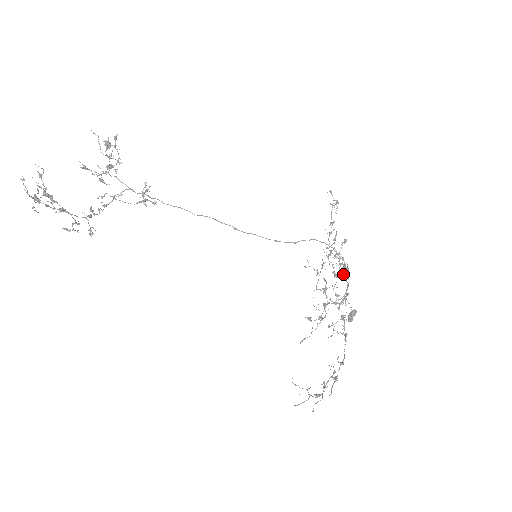
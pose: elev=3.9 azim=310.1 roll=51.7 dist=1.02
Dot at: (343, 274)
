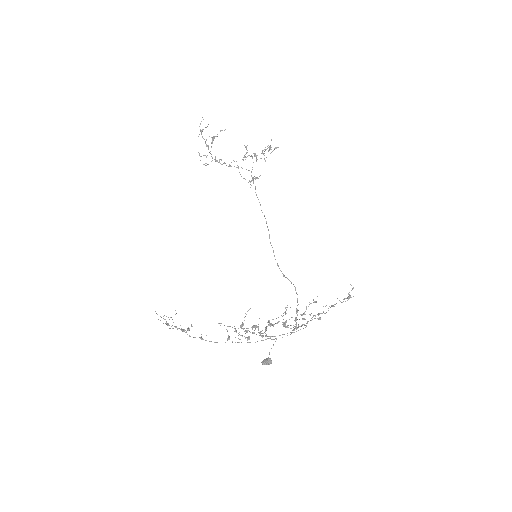
Dot at: (284, 323)
